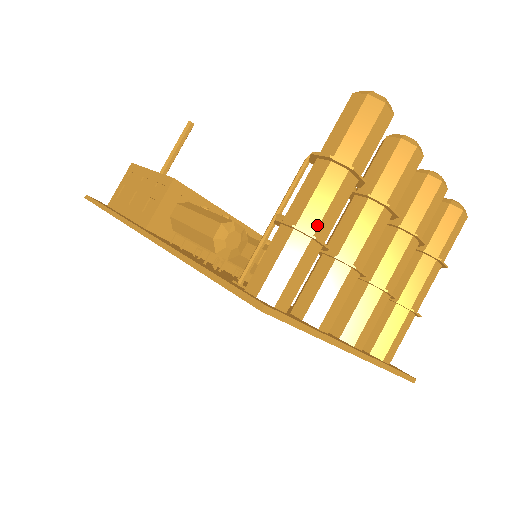
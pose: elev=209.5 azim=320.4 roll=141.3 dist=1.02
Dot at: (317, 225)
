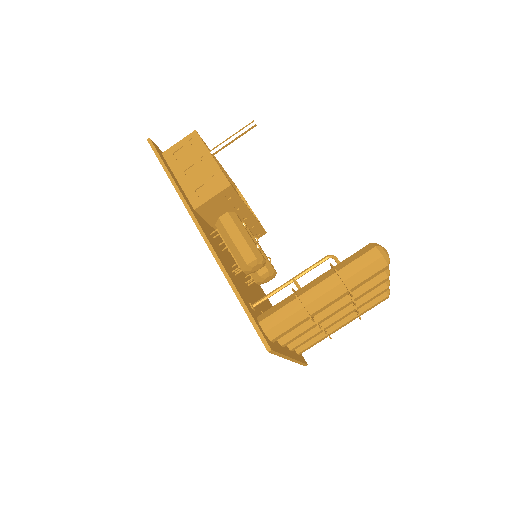
Dot at: (316, 311)
